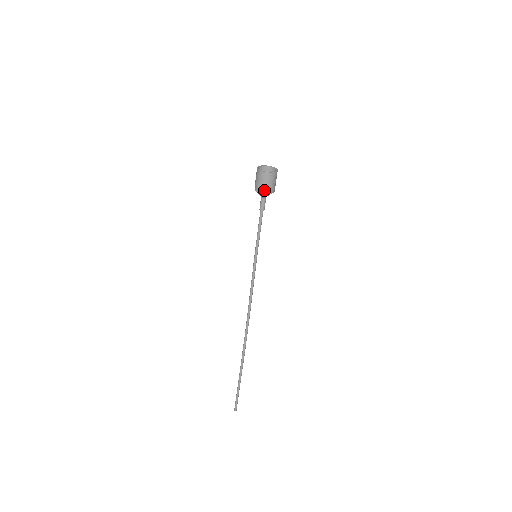
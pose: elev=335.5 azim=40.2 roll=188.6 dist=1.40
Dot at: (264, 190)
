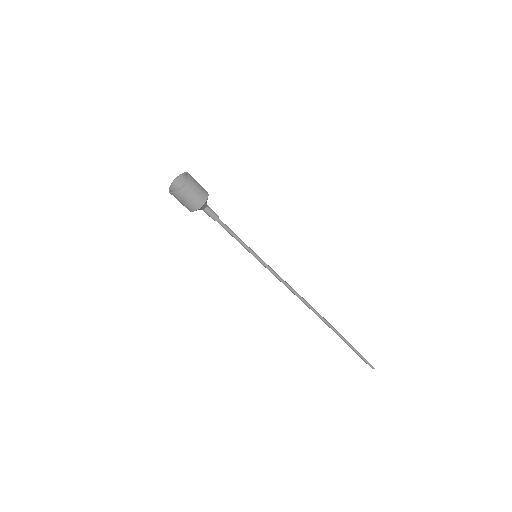
Dot at: (202, 199)
